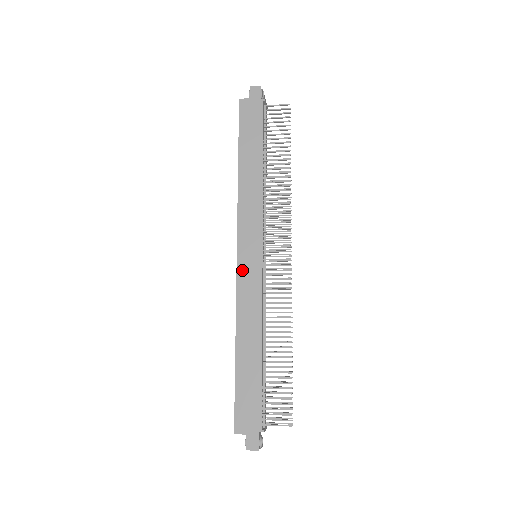
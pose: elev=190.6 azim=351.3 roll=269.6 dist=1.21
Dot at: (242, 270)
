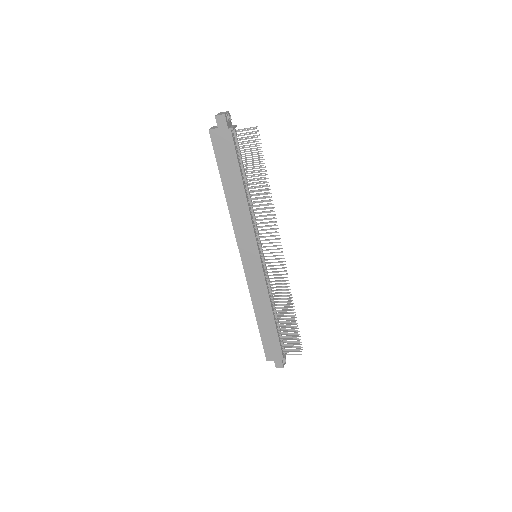
Dot at: (248, 270)
